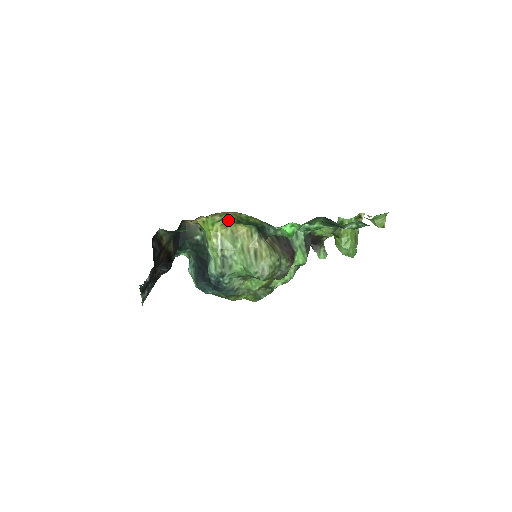
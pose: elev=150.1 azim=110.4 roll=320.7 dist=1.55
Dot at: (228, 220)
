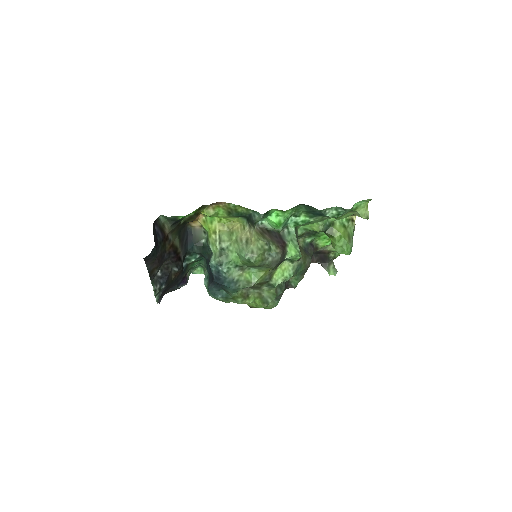
Dot at: (221, 214)
